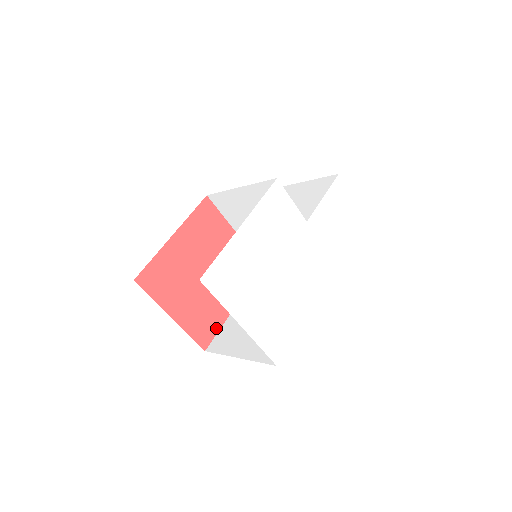
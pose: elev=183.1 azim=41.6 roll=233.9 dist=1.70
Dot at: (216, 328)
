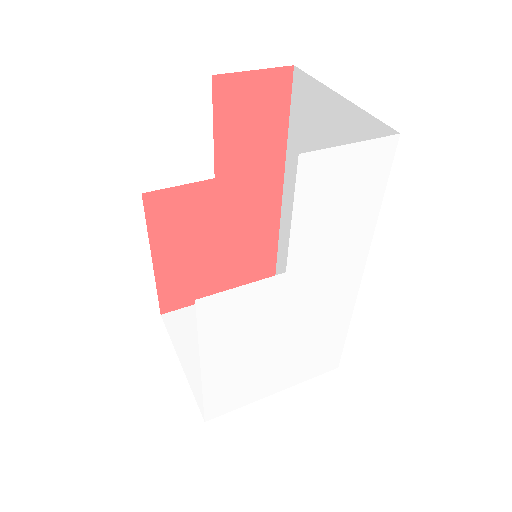
Dot at: (272, 259)
